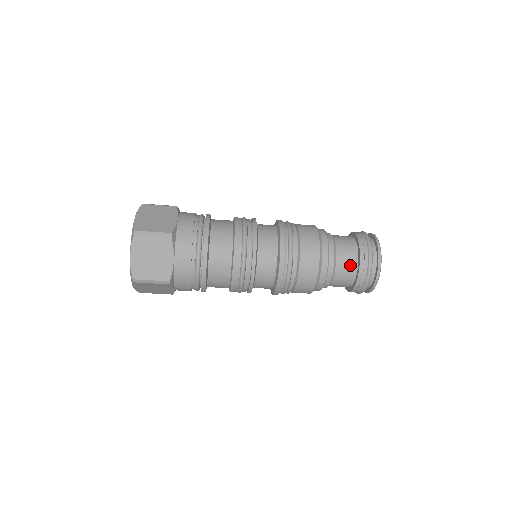
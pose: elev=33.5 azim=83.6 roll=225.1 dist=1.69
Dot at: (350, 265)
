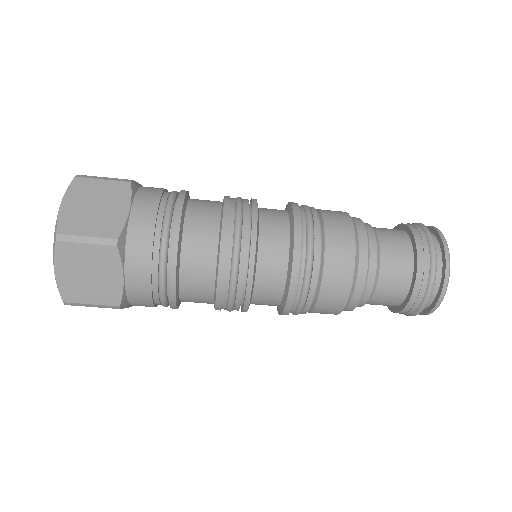
Dot at: (400, 244)
